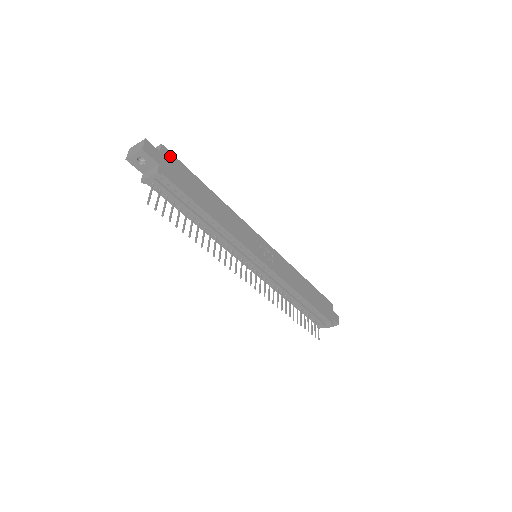
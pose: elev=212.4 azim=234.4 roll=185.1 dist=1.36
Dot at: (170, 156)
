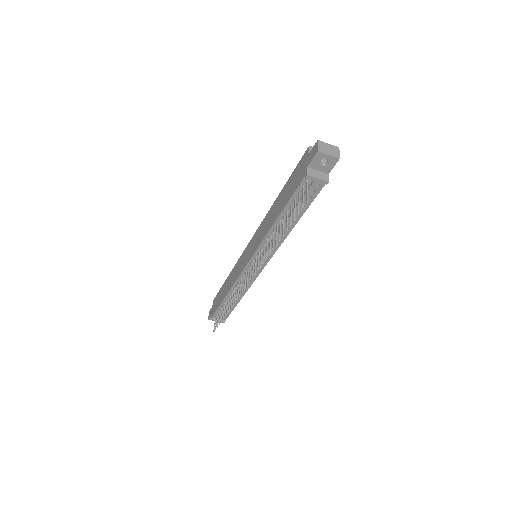
Dot at: occluded
